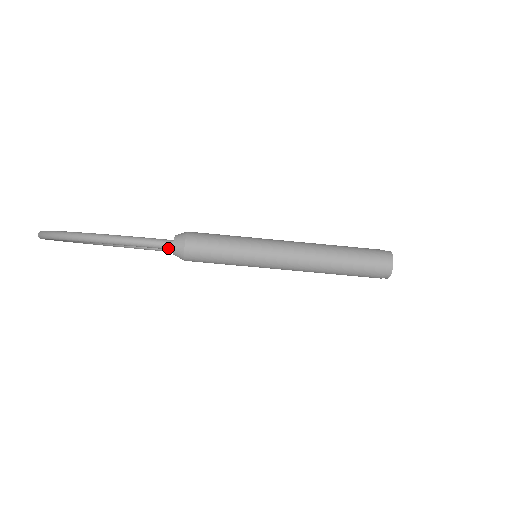
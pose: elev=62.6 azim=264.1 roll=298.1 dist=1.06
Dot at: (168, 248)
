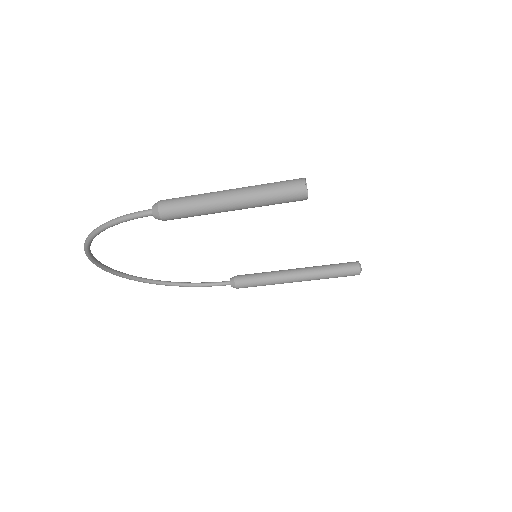
Dot at: (150, 214)
